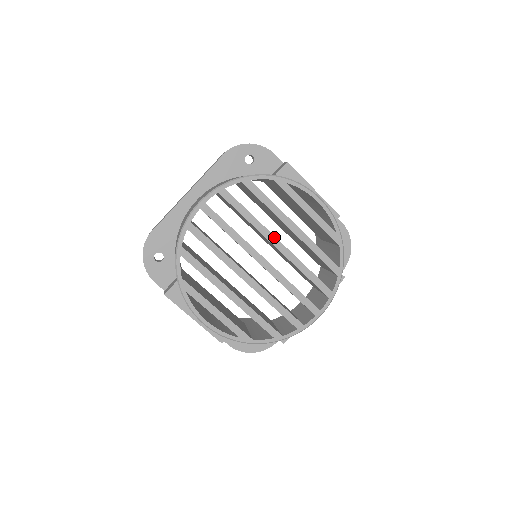
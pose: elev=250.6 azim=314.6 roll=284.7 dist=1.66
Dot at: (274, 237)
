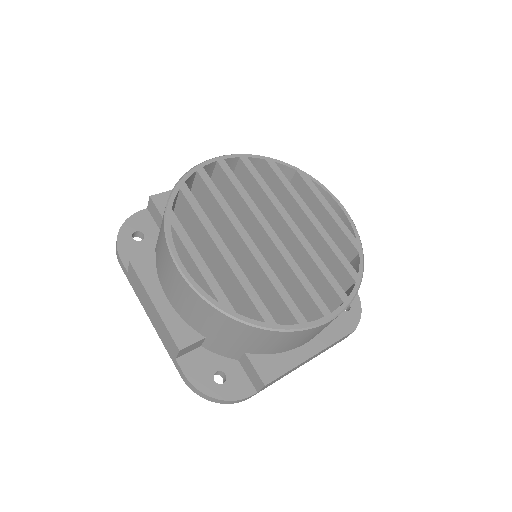
Dot at: (288, 215)
